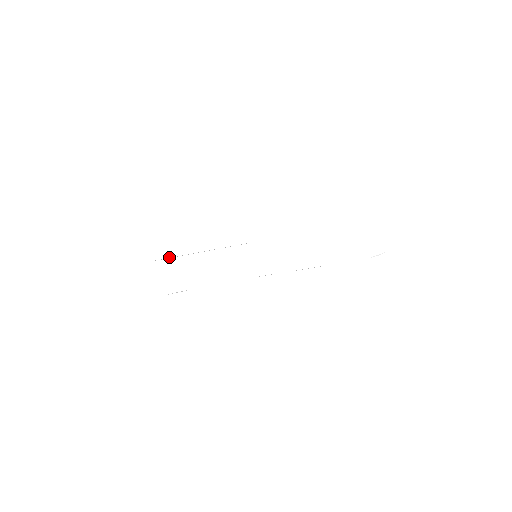
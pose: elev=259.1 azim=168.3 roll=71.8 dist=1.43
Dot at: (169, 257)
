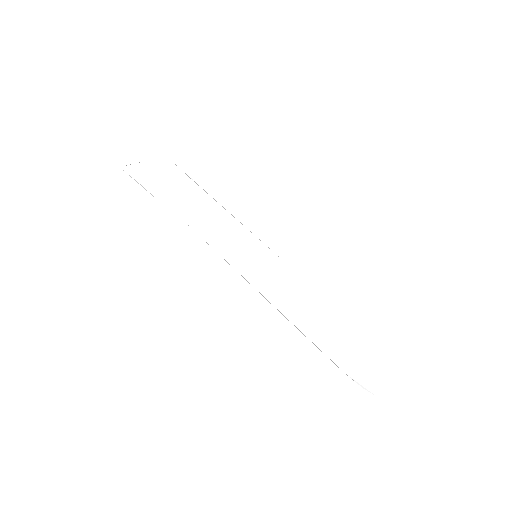
Dot at: occluded
